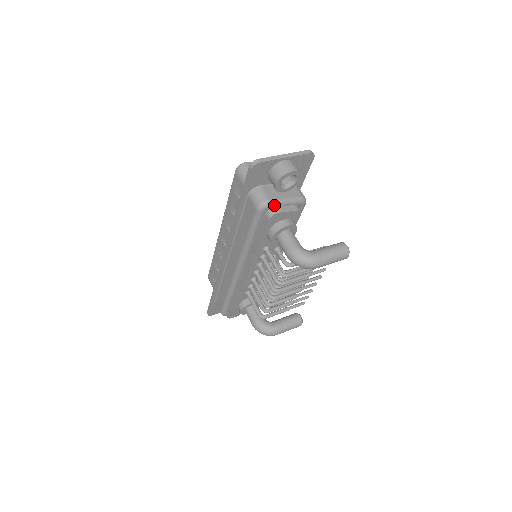
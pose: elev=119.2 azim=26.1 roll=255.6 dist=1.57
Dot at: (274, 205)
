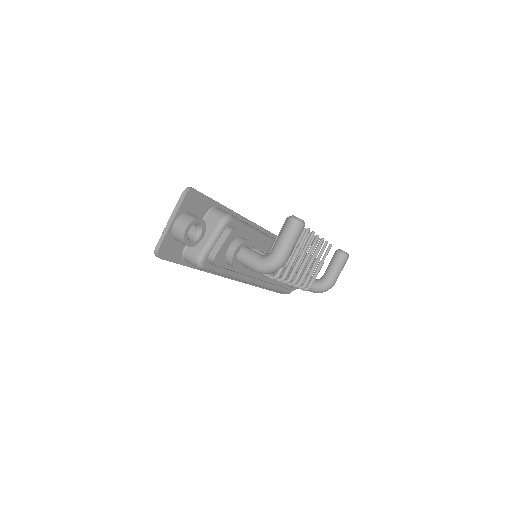
Dot at: (207, 254)
